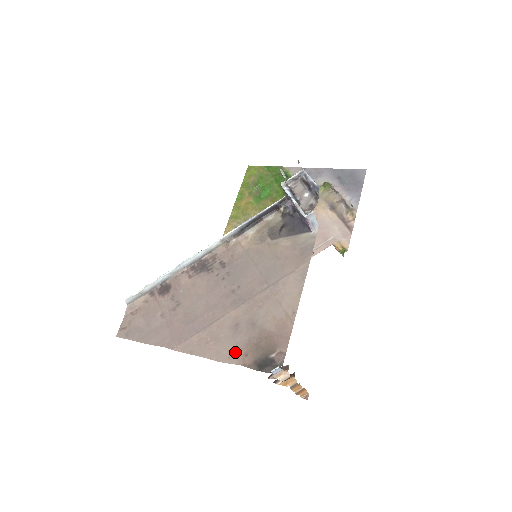
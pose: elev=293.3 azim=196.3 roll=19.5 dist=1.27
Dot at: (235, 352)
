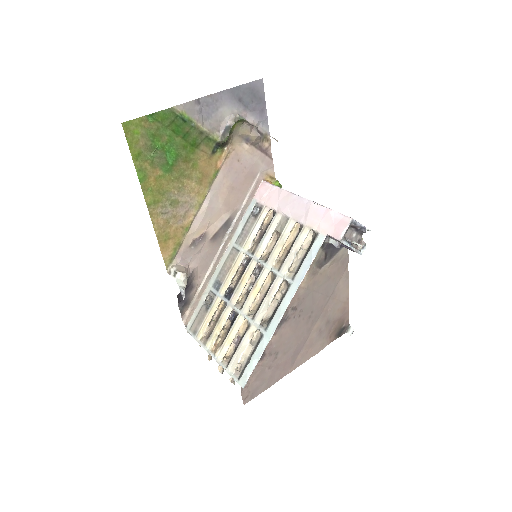
Dot at: (325, 342)
